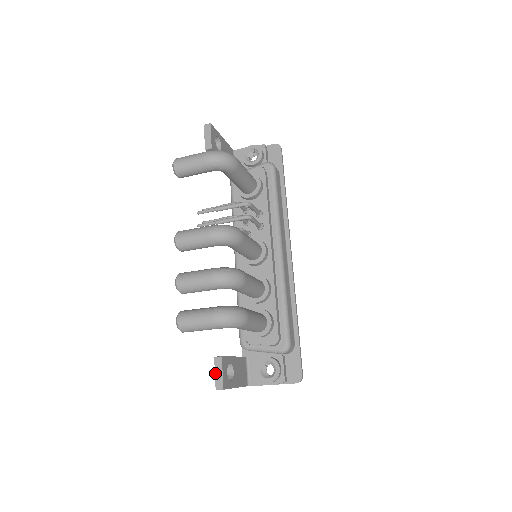
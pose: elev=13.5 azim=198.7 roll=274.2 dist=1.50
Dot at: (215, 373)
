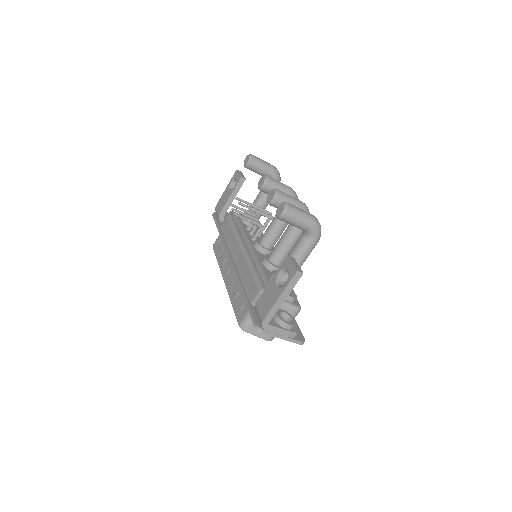
Dot at: (293, 262)
